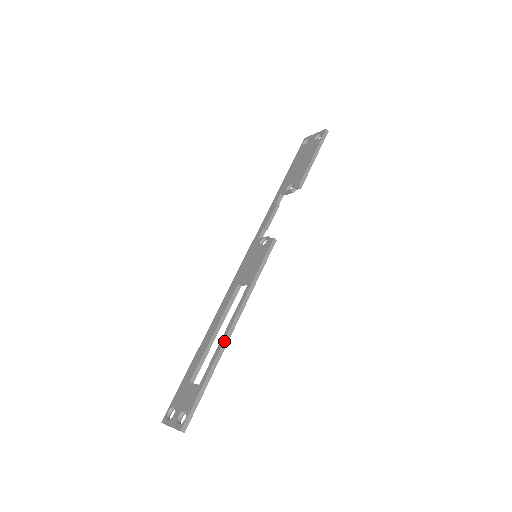
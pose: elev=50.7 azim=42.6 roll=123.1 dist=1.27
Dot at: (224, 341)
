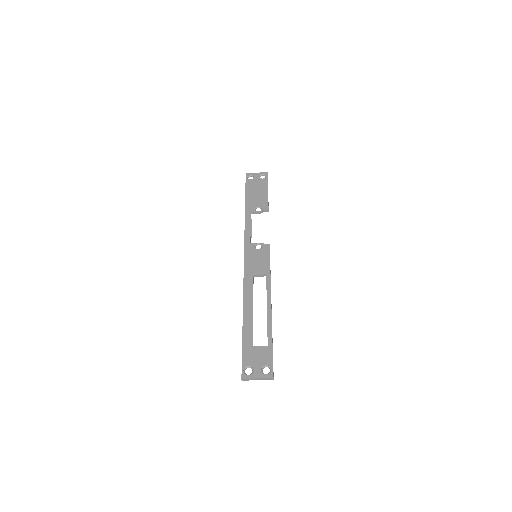
Dot at: (271, 314)
